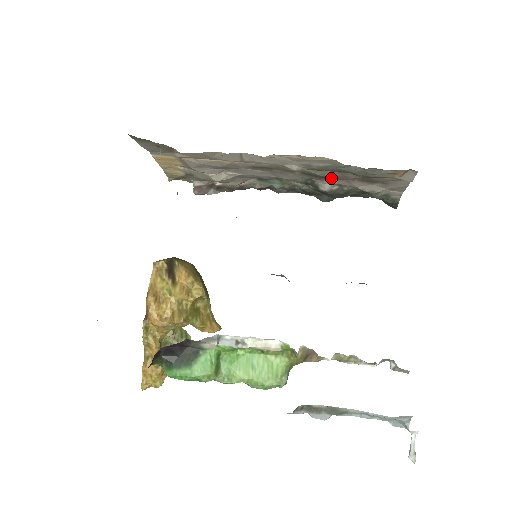
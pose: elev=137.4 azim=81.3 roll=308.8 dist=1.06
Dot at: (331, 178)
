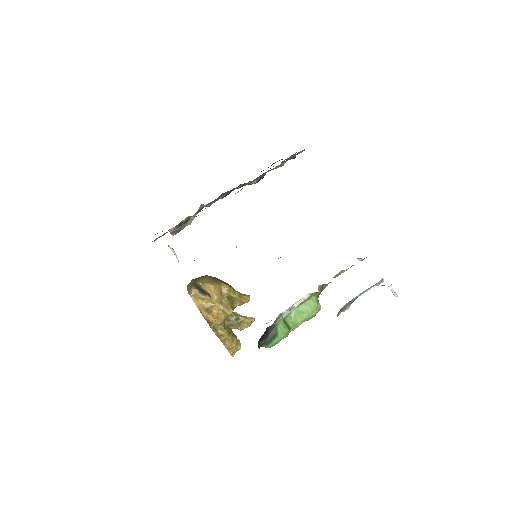
Dot at: (257, 178)
